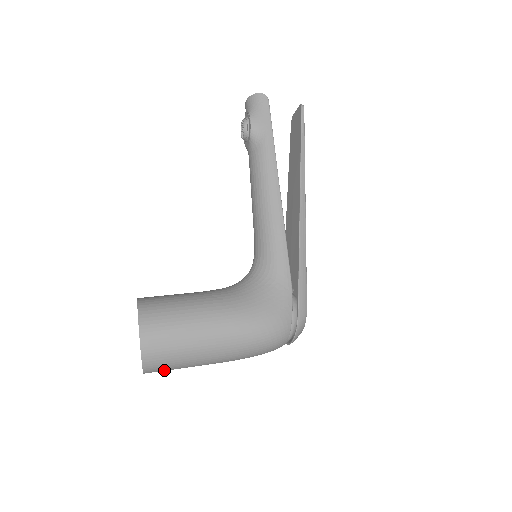
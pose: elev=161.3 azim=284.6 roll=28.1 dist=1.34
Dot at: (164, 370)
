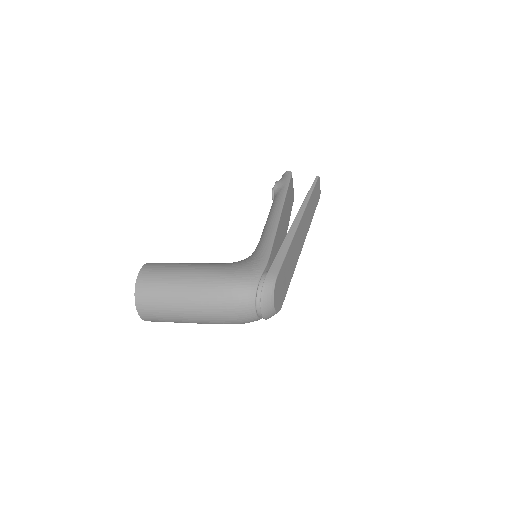
Dot at: (152, 310)
